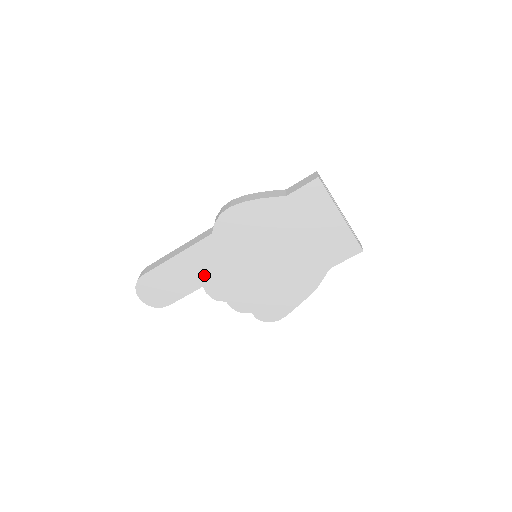
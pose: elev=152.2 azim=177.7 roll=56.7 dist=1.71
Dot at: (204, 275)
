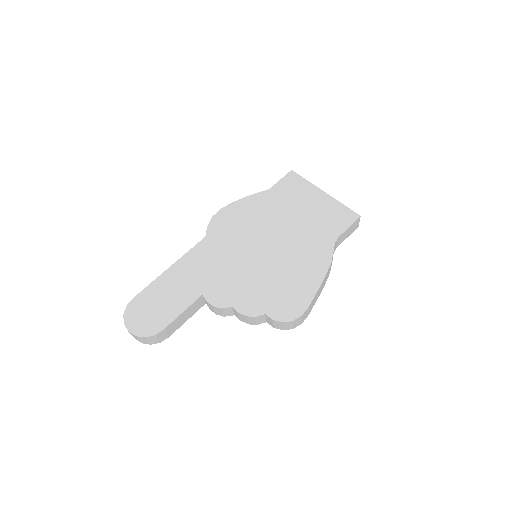
Dot at: (202, 281)
